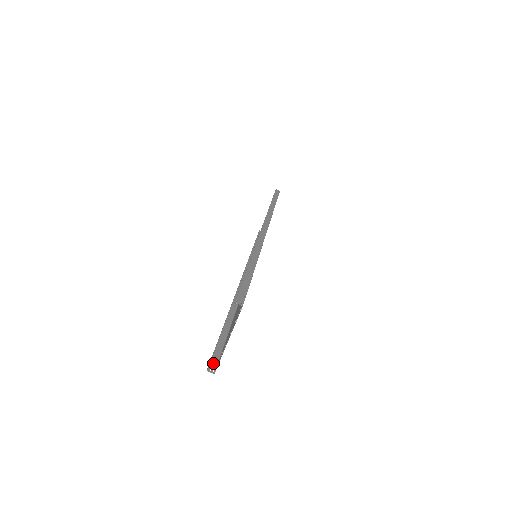
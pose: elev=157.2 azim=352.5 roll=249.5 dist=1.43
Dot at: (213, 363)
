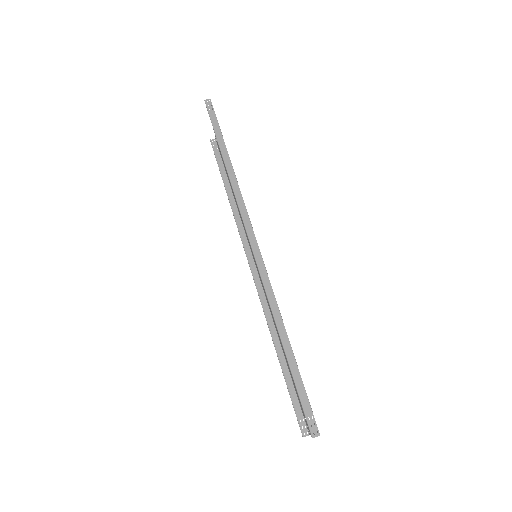
Dot at: (301, 424)
